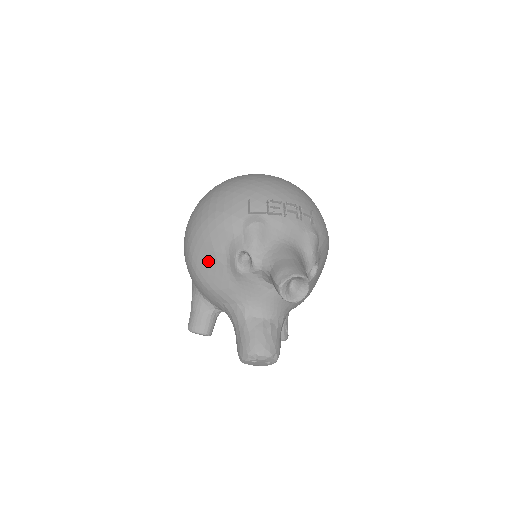
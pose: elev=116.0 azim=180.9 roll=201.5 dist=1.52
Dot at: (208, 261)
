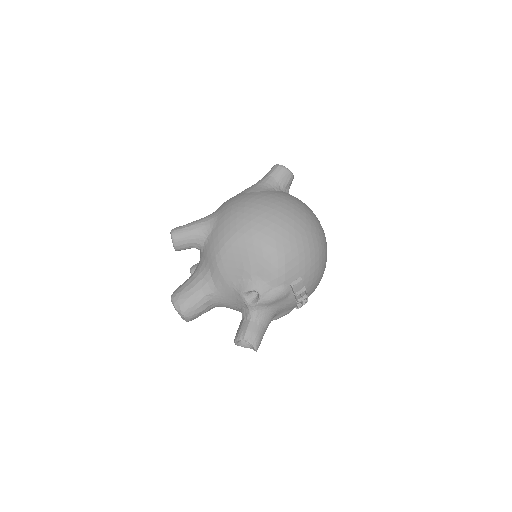
Dot at: (240, 260)
